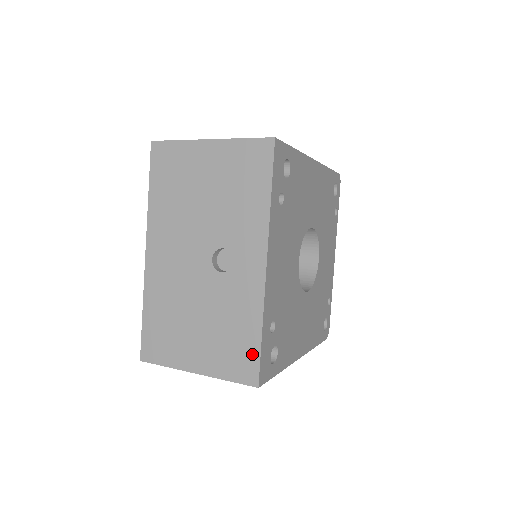
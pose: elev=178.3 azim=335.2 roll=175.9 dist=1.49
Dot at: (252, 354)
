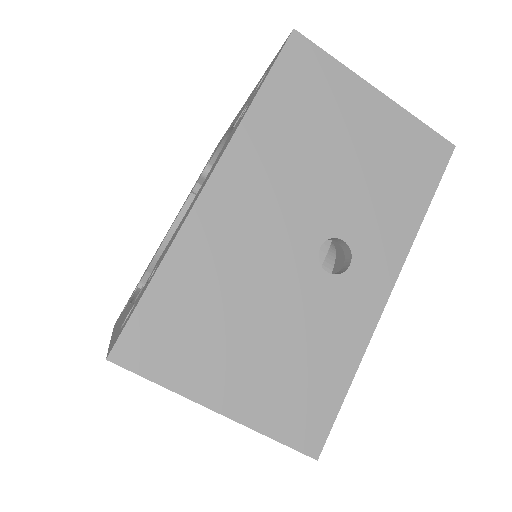
Dot at: (327, 407)
